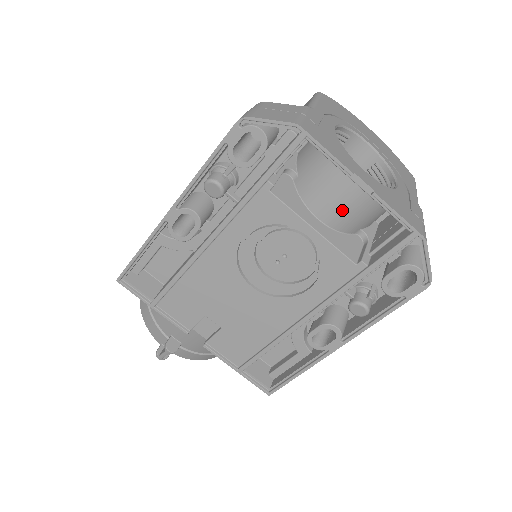
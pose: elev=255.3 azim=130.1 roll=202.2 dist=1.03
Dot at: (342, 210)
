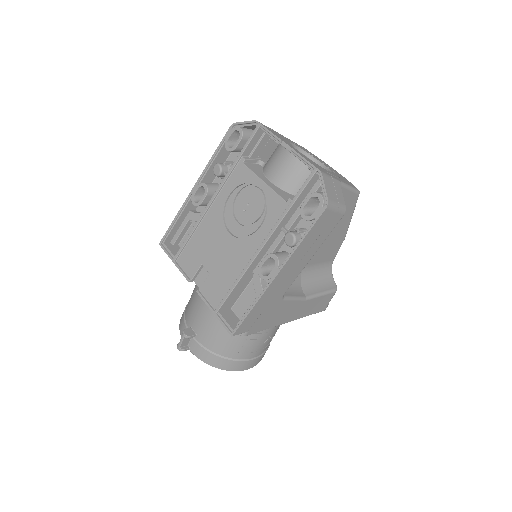
Dot at: (283, 172)
